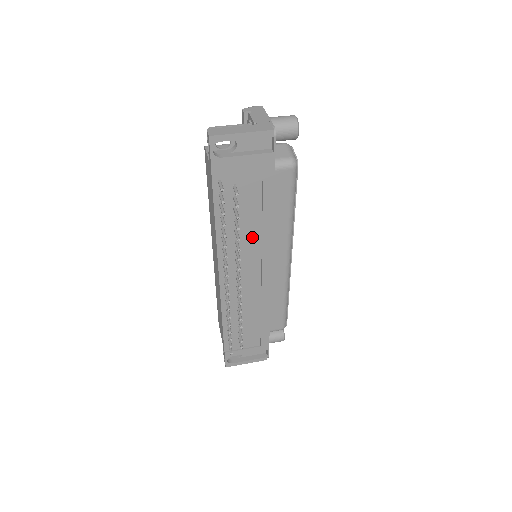
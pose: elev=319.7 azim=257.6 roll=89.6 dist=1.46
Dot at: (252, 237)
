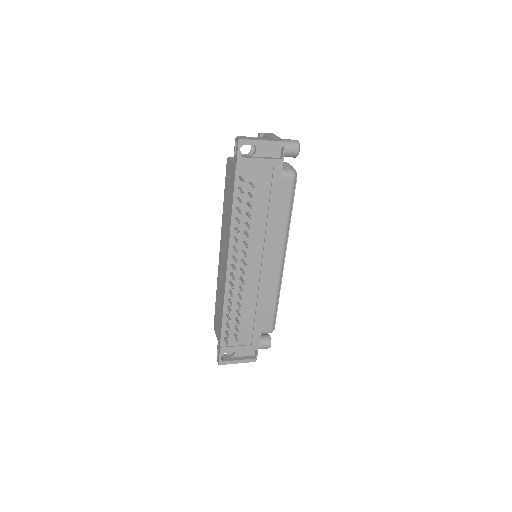
Dot at: (258, 231)
